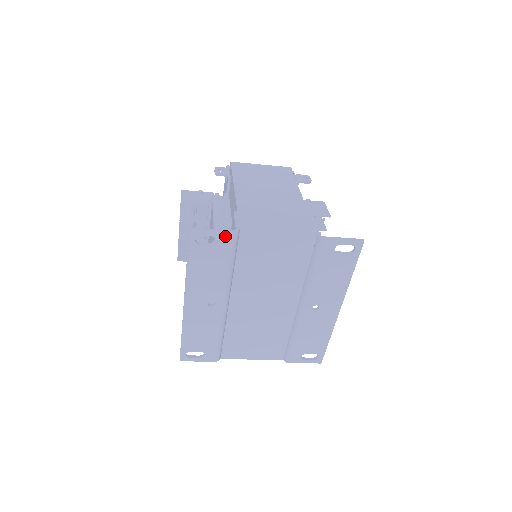
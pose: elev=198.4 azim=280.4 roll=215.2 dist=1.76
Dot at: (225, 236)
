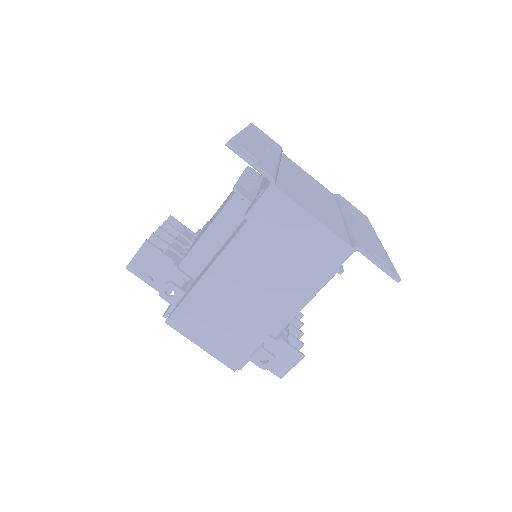
Dot at: occluded
